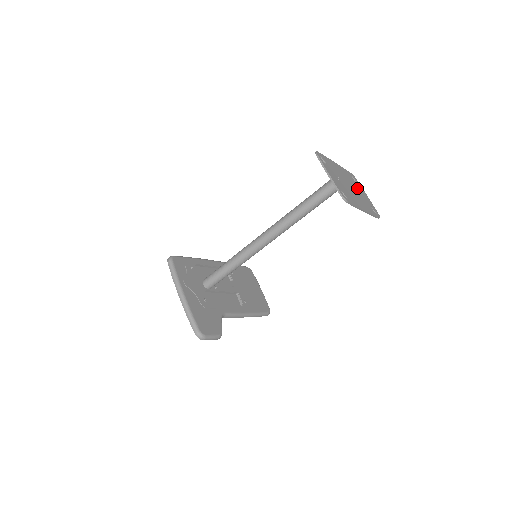
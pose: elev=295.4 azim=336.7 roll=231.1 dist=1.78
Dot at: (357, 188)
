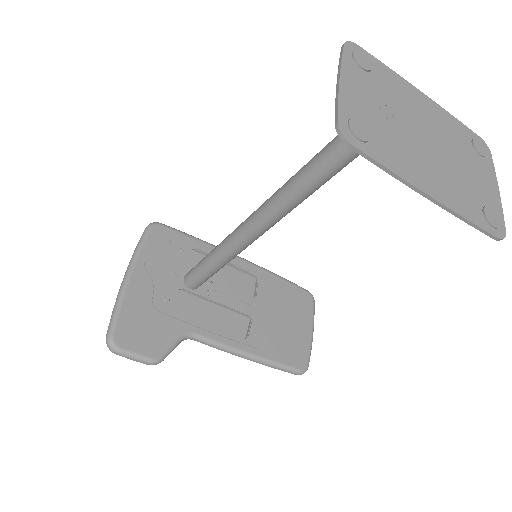
Dot at: (464, 159)
